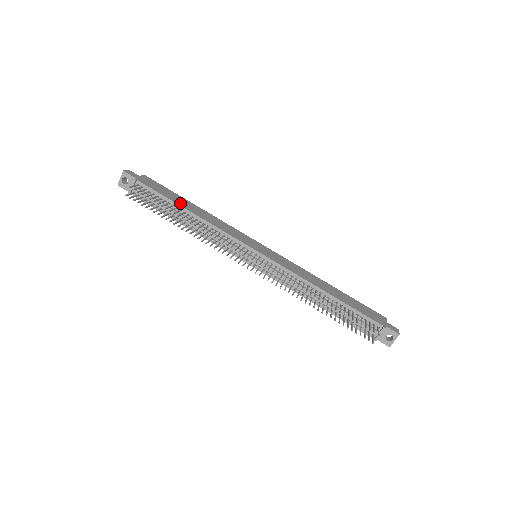
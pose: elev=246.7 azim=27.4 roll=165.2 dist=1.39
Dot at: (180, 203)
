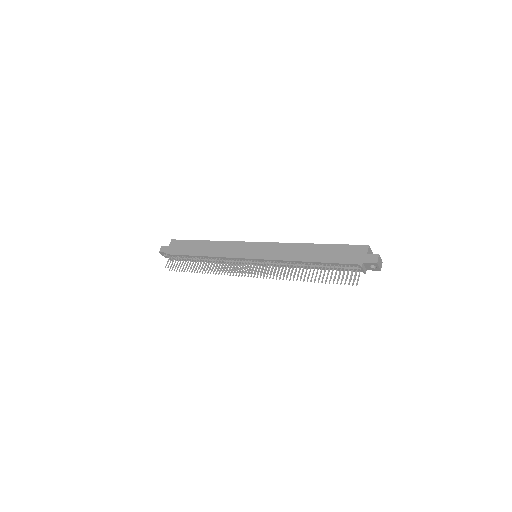
Dot at: (195, 252)
